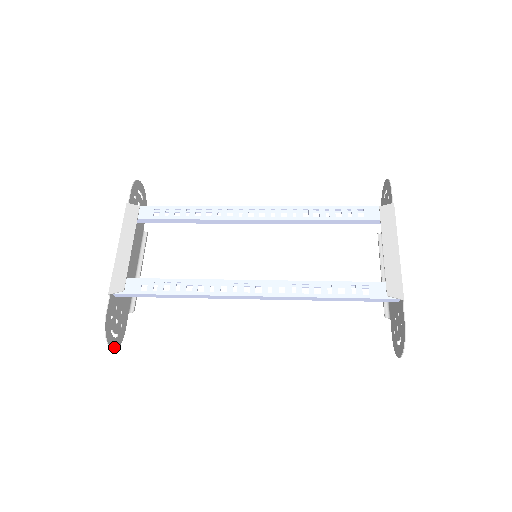
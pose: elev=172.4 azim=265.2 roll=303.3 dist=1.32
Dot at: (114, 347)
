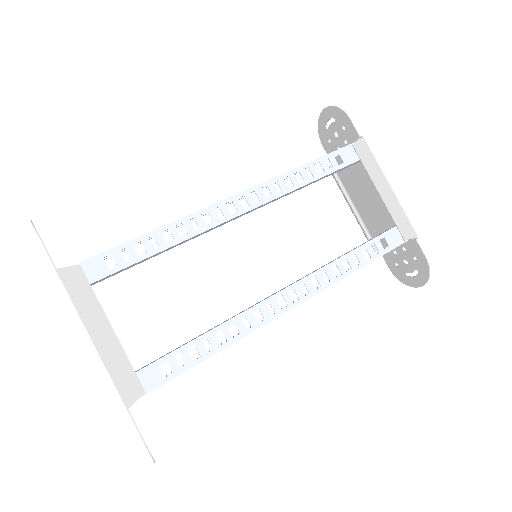
Dot at: occluded
